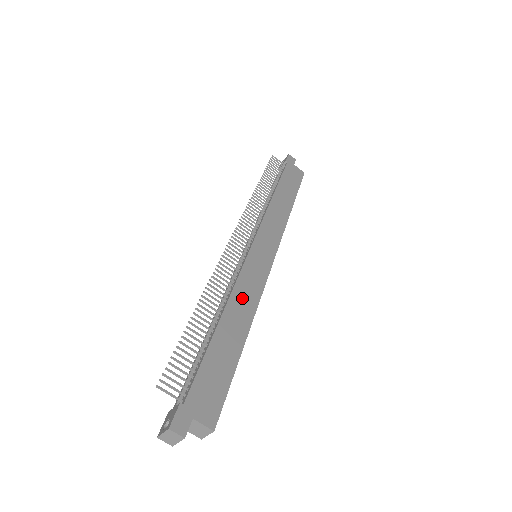
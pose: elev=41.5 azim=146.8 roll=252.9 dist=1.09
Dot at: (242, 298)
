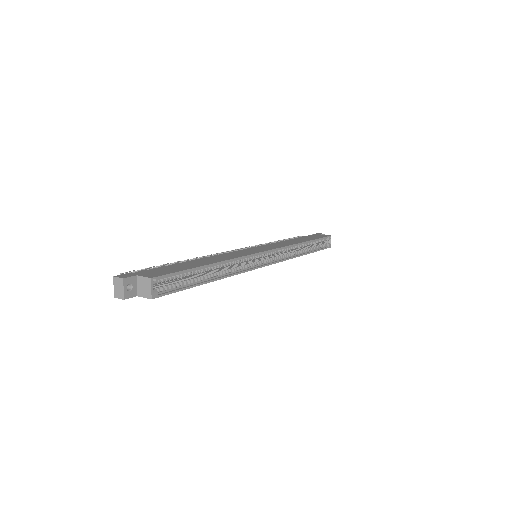
Dot at: (222, 257)
